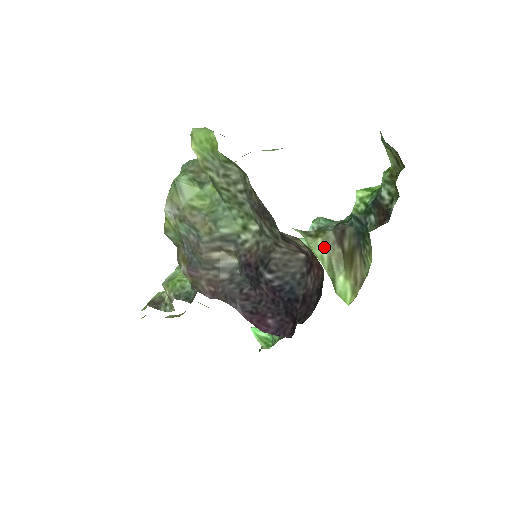
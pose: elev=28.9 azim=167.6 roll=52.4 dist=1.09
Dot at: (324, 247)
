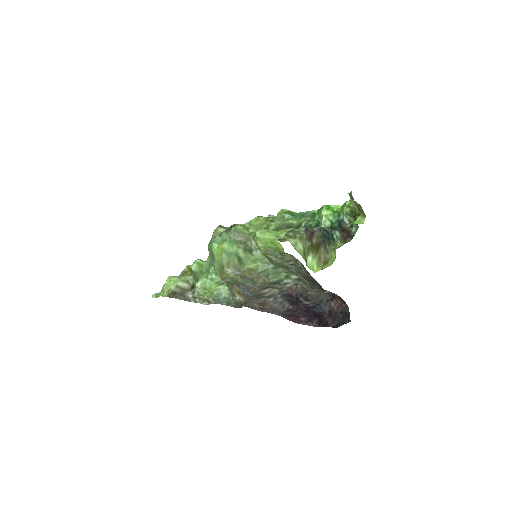
Dot at: (300, 244)
